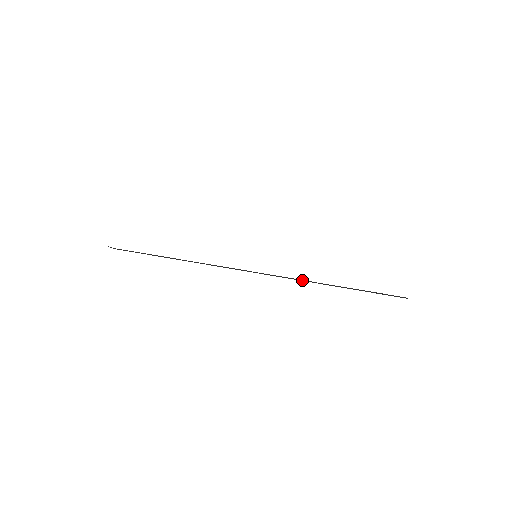
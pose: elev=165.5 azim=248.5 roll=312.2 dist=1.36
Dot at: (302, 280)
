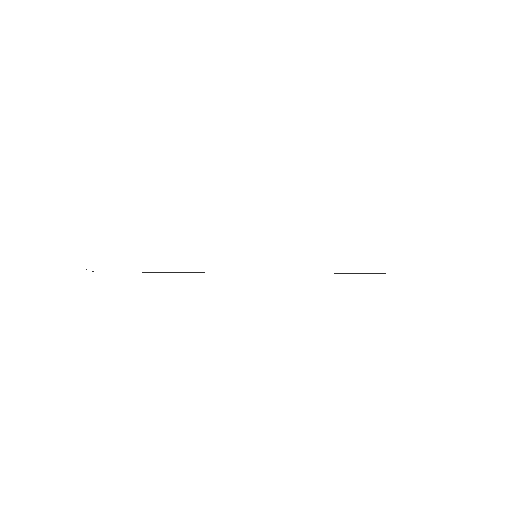
Dot at: occluded
